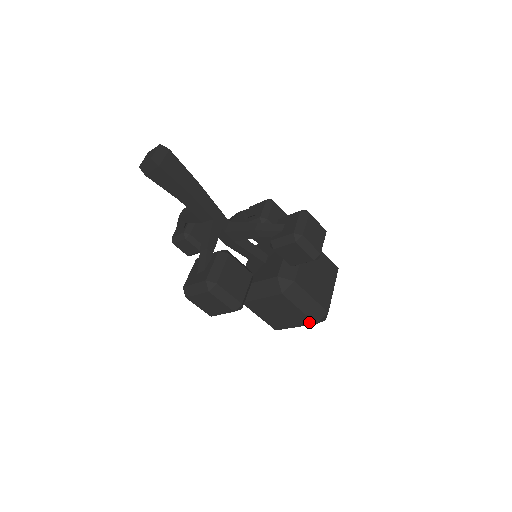
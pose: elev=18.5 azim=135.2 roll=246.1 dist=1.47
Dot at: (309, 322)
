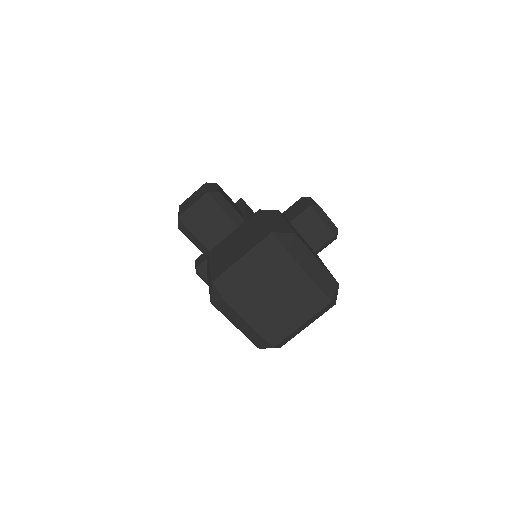
Dot at: (265, 235)
